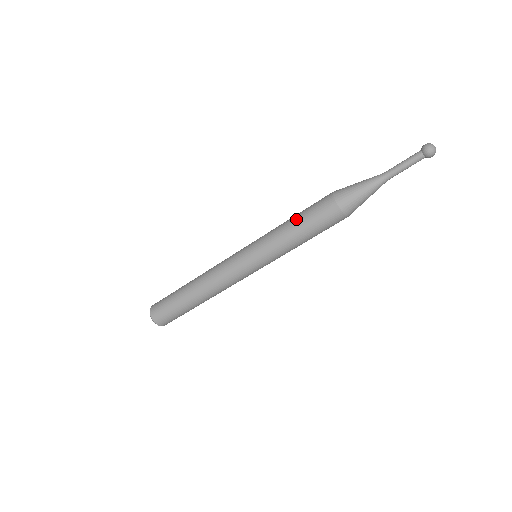
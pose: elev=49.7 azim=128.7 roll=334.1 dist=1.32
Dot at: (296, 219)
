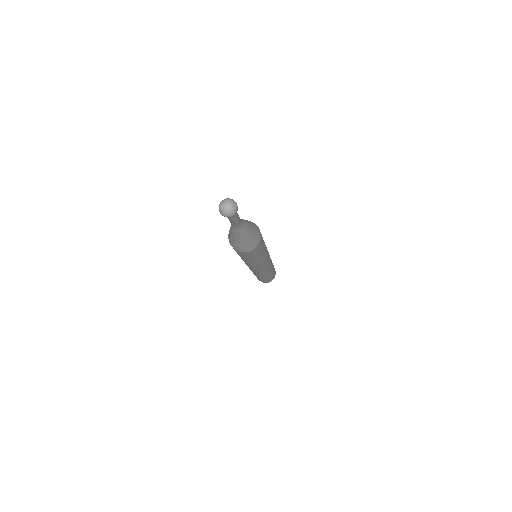
Dot at: occluded
